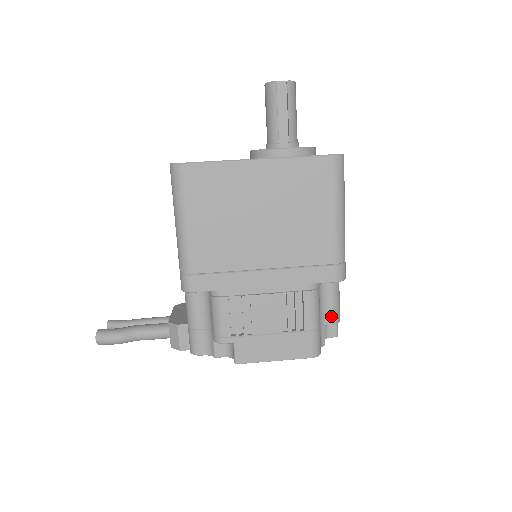
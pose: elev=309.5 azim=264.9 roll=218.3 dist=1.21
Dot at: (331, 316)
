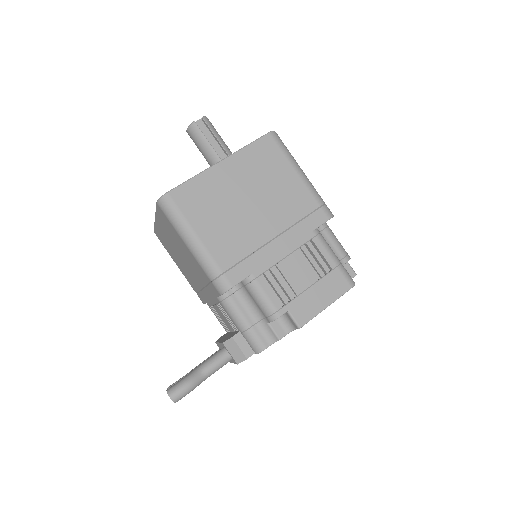
Dot at: (342, 255)
